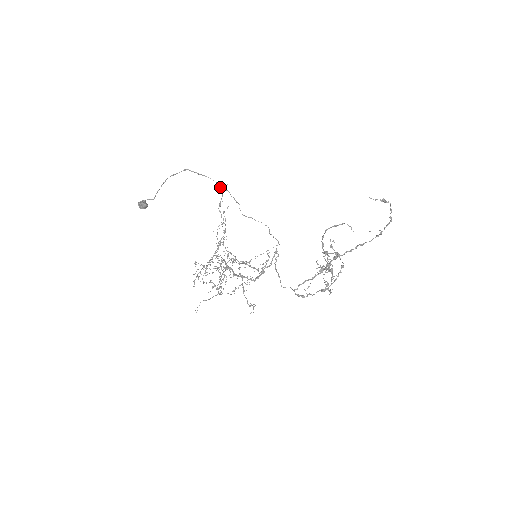
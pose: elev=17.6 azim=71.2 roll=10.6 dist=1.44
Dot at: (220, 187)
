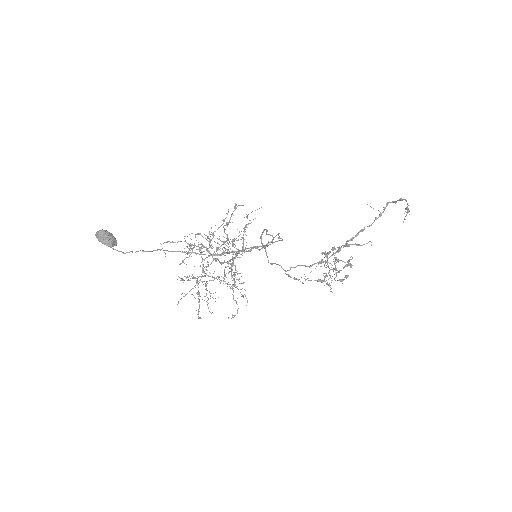
Dot at: (259, 250)
